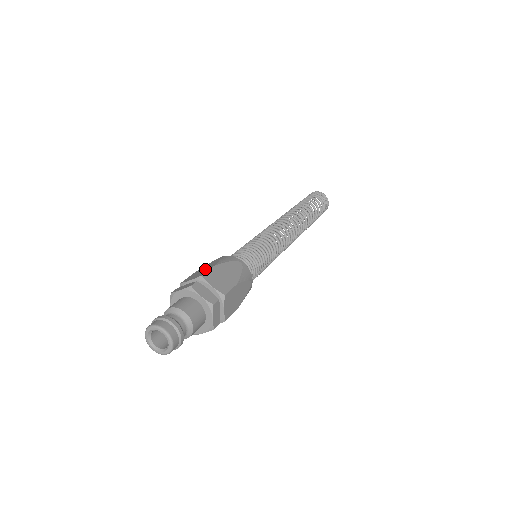
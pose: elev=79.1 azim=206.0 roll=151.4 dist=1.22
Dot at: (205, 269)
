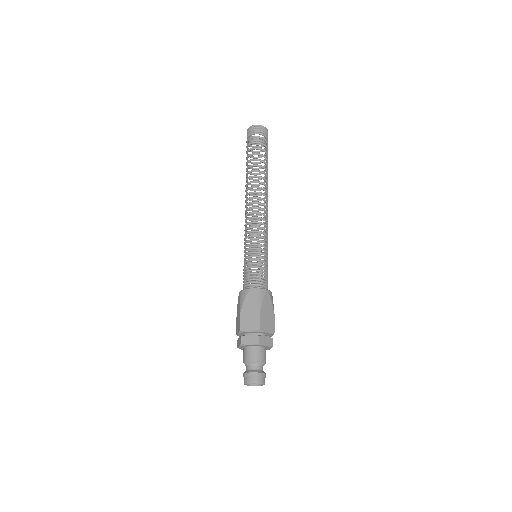
Dot at: (238, 317)
